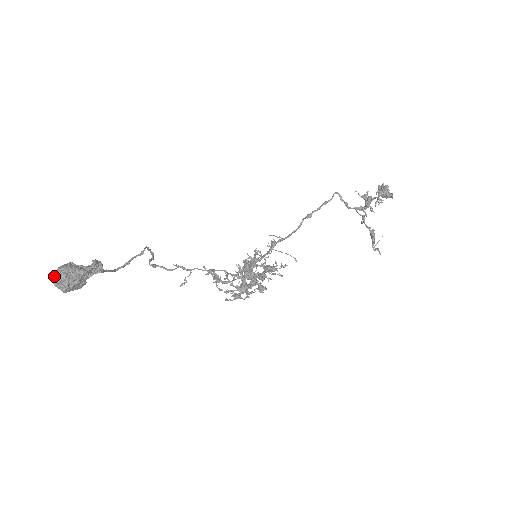
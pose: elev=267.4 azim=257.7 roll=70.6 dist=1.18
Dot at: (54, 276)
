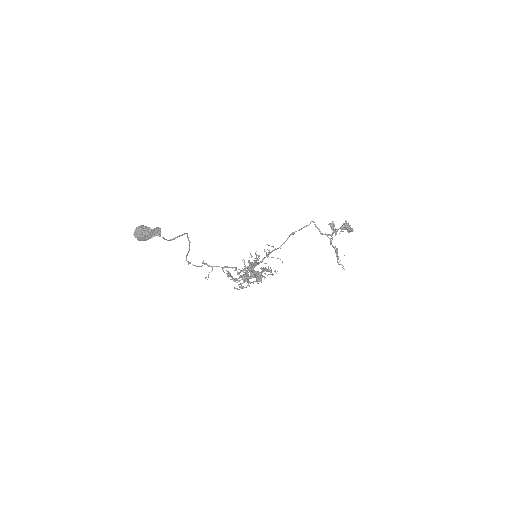
Dot at: (135, 231)
